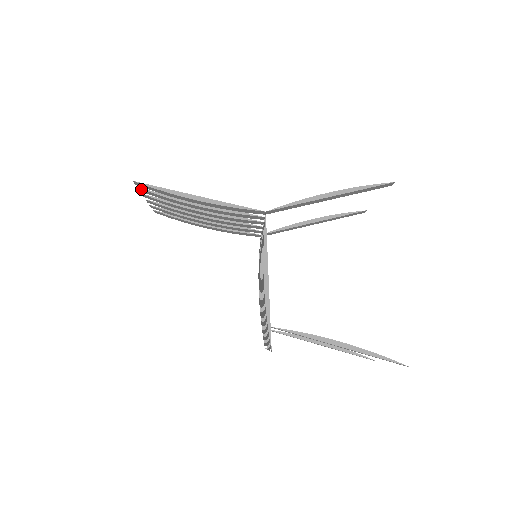
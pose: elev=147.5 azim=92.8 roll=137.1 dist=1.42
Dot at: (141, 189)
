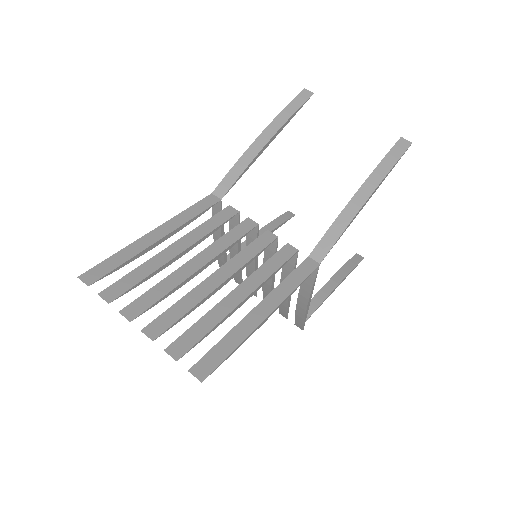
Dot at: (179, 356)
